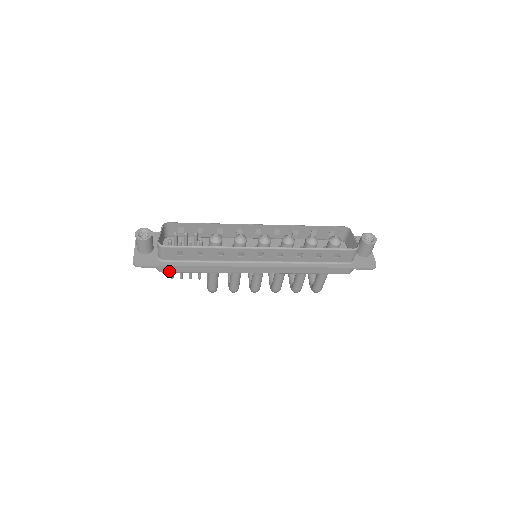
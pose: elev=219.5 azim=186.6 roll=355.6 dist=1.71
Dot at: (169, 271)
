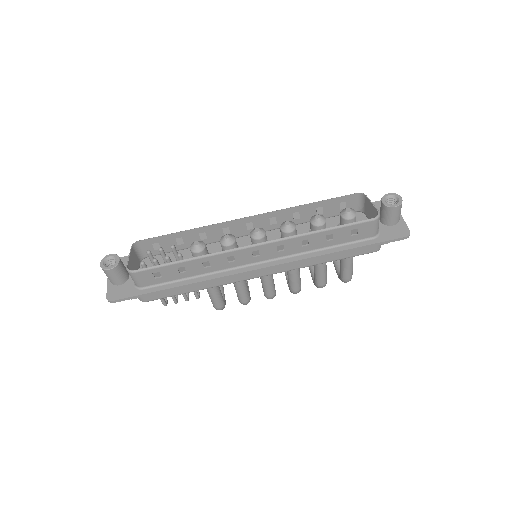
Dot at: (153, 299)
